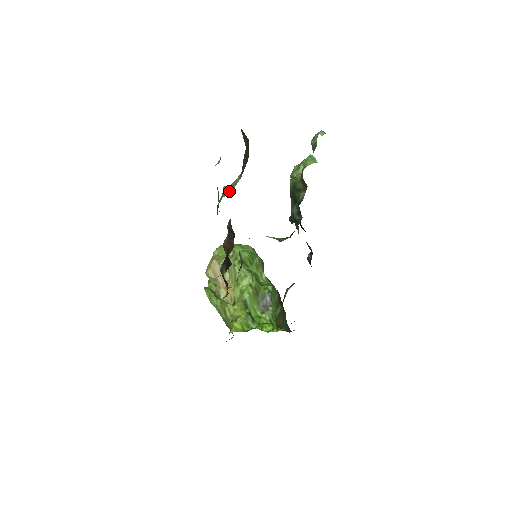
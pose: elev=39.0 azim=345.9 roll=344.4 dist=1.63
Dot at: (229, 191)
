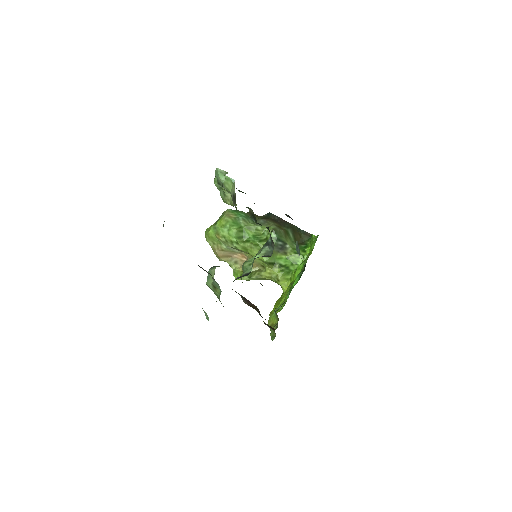
Dot at: (218, 292)
